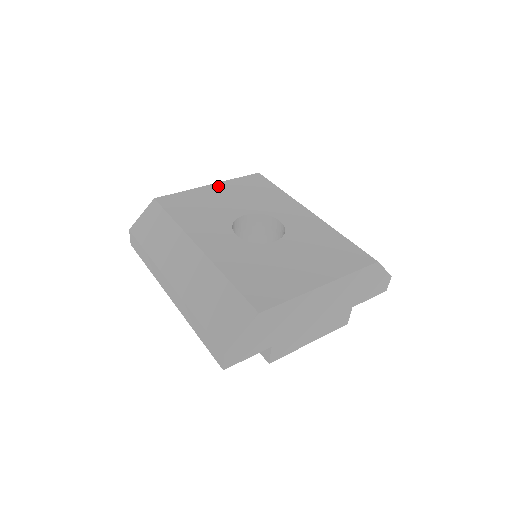
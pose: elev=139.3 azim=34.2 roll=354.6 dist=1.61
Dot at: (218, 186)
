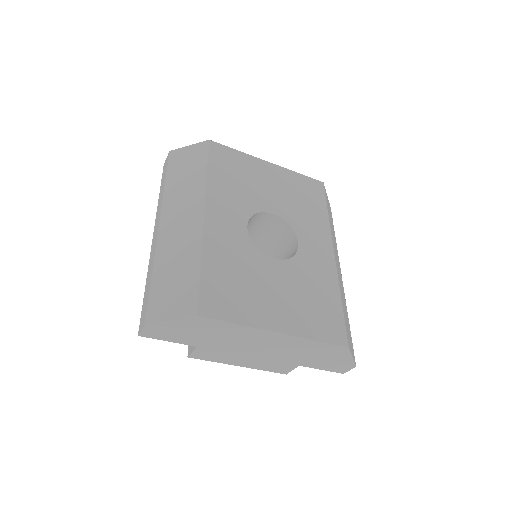
Dot at: (275, 169)
